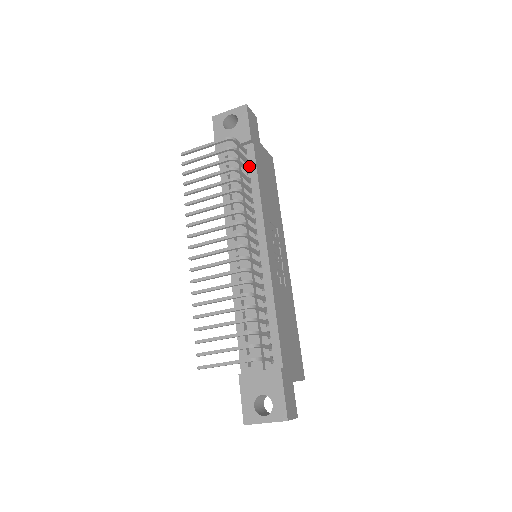
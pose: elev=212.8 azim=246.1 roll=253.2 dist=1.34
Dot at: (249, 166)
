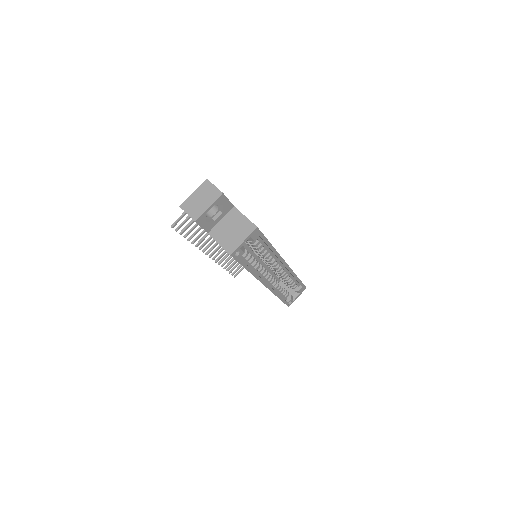
Dot at: occluded
